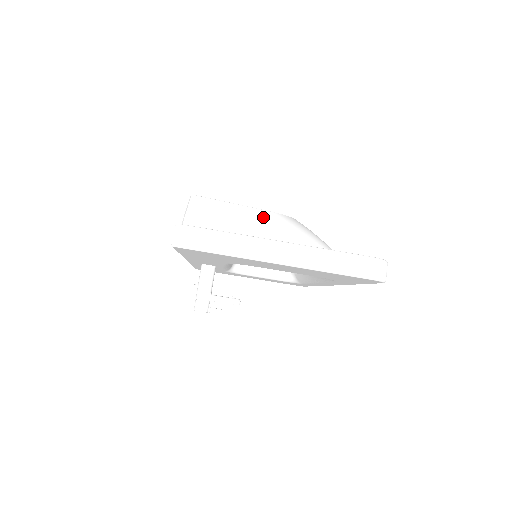
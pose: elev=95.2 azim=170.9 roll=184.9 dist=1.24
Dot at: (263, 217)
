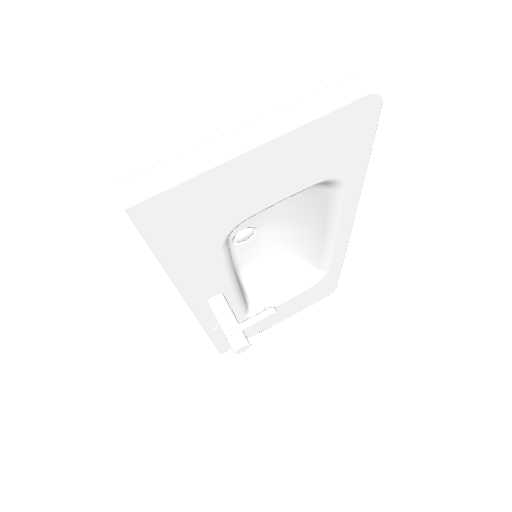
Dot at: occluded
